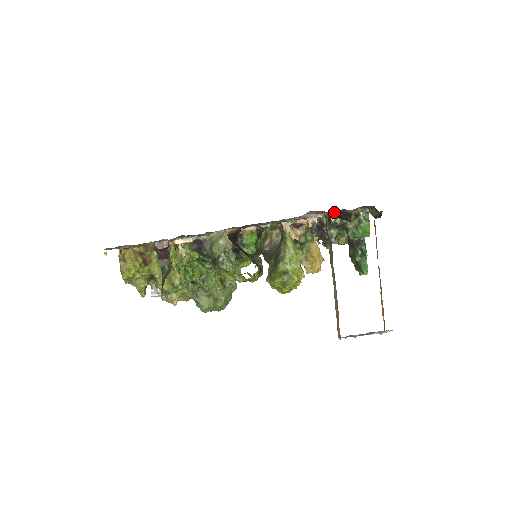
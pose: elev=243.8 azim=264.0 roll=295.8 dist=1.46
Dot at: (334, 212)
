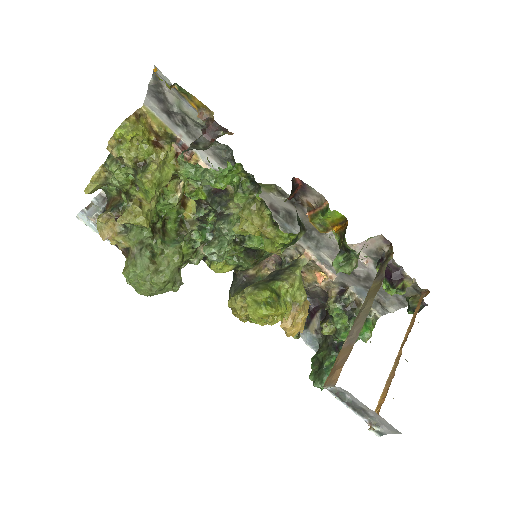
Dot at: (392, 262)
